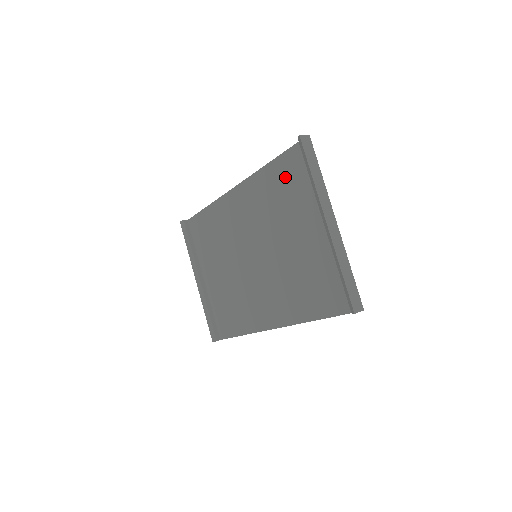
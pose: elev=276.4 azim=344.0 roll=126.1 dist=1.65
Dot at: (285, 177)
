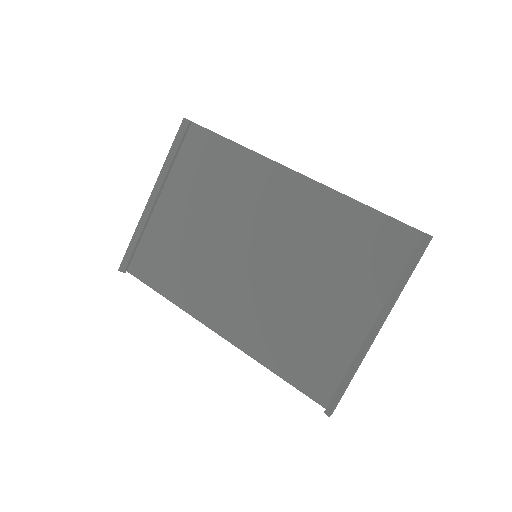
Dot at: (368, 237)
